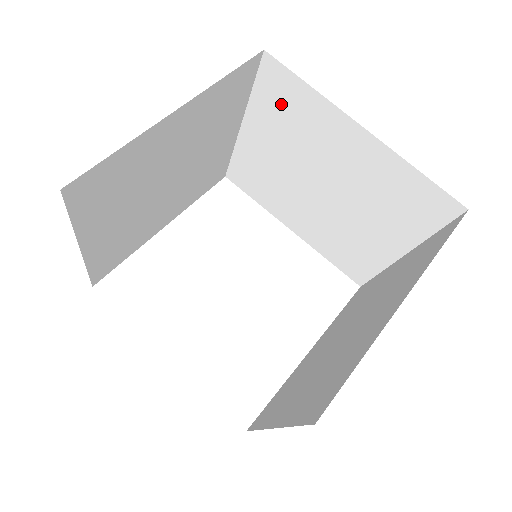
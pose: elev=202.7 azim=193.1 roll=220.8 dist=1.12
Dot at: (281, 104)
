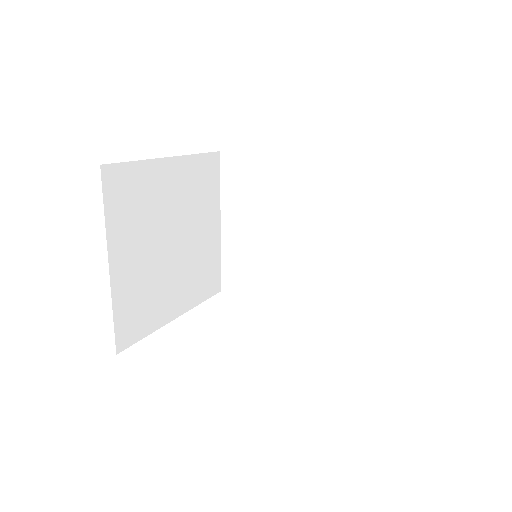
Dot at: (242, 182)
